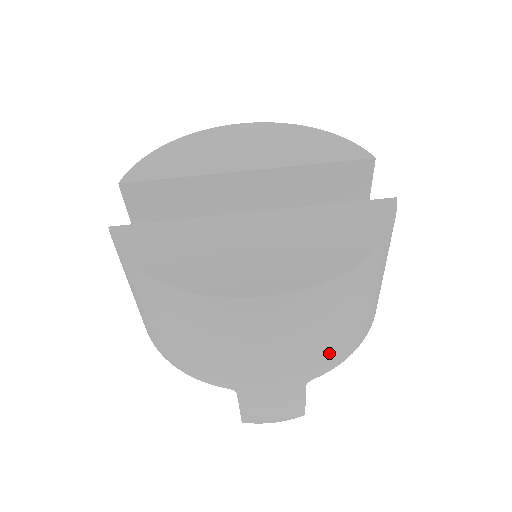
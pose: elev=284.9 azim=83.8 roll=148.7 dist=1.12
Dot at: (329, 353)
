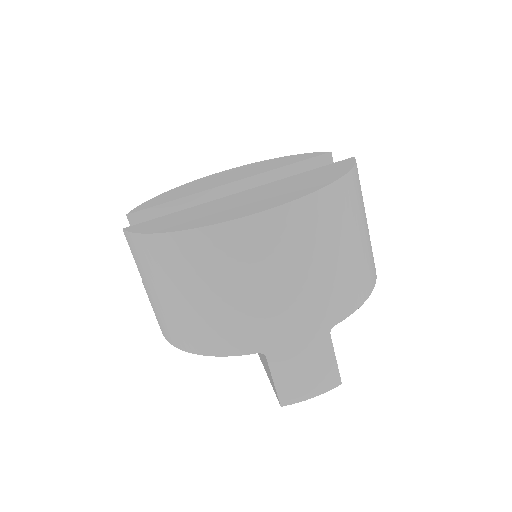
Dot at: (340, 290)
